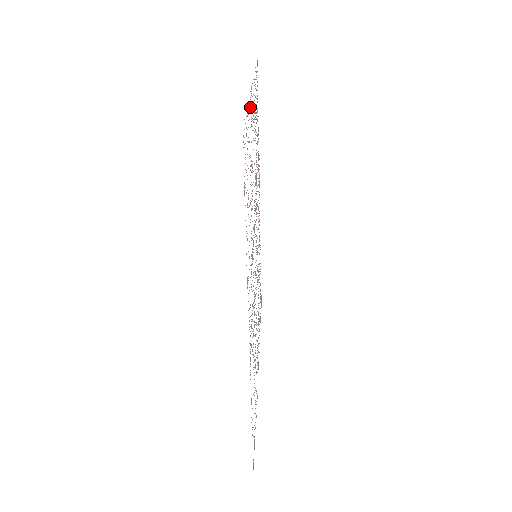
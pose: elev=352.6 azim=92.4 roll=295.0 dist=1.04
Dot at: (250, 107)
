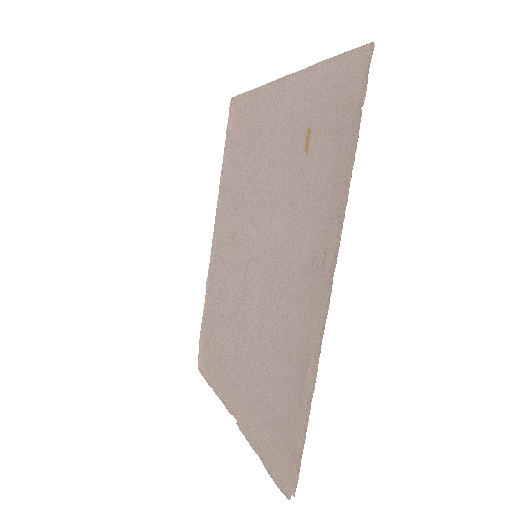
Dot at: (303, 81)
